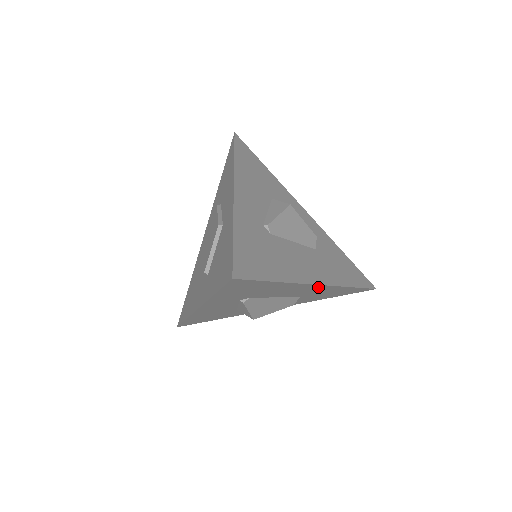
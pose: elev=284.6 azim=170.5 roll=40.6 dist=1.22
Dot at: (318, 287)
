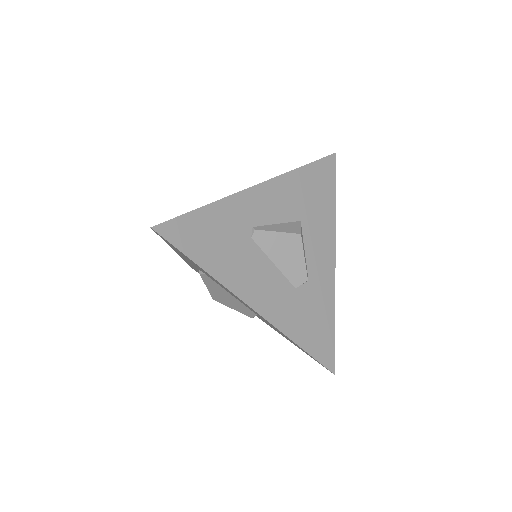
Dot at: occluded
